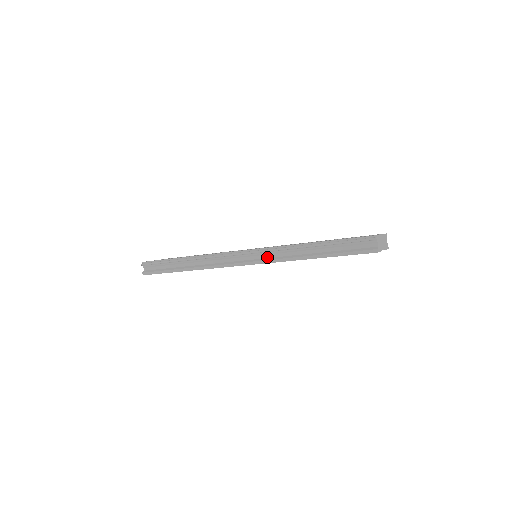
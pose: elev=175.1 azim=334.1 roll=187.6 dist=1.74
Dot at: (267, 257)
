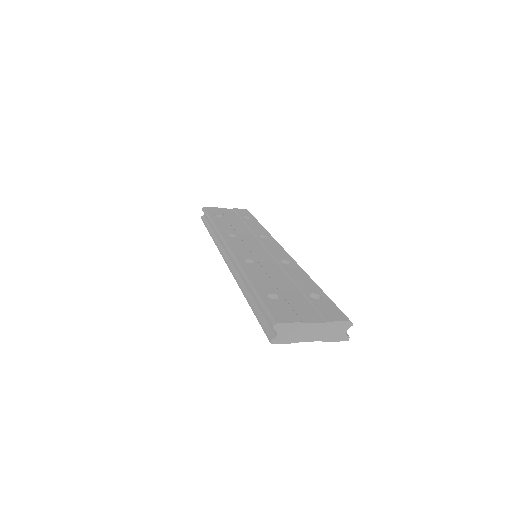
Dot at: (236, 267)
